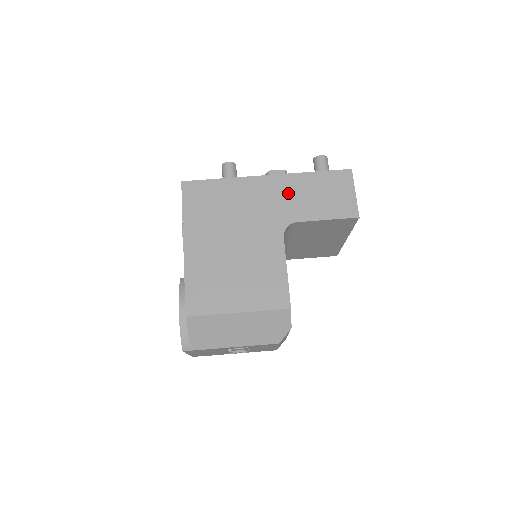
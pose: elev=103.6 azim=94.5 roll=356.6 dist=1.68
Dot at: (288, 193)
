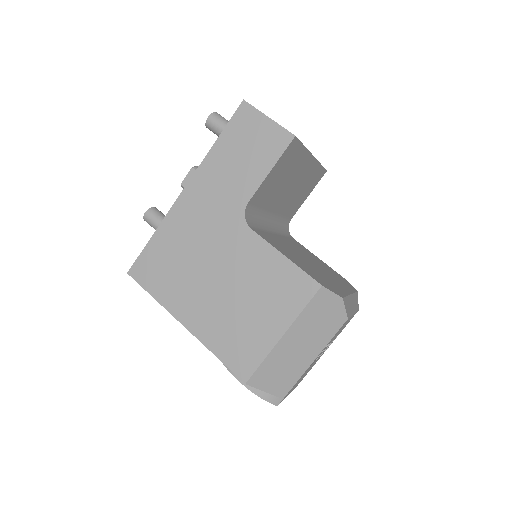
Dot at: (215, 186)
